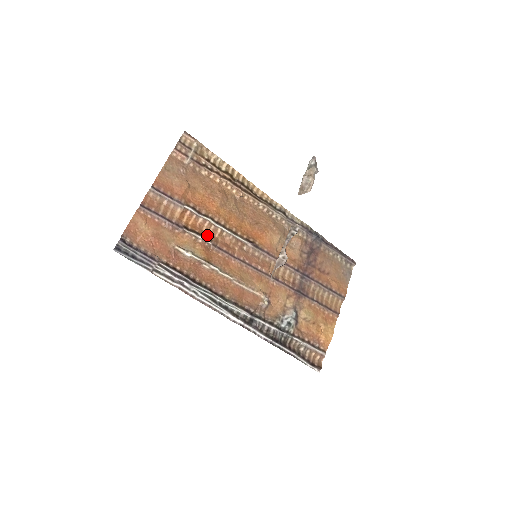
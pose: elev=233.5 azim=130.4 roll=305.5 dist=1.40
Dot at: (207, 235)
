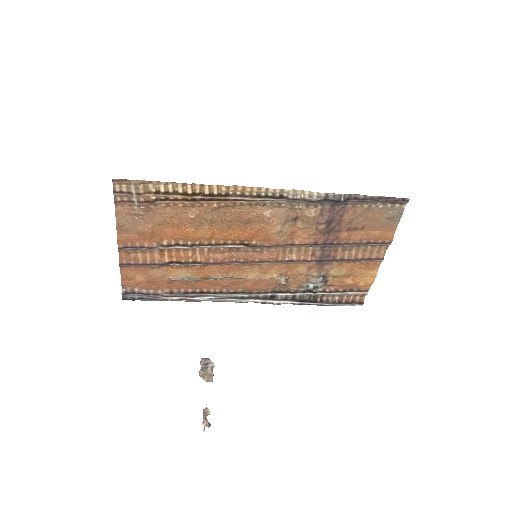
Dot at: (195, 258)
